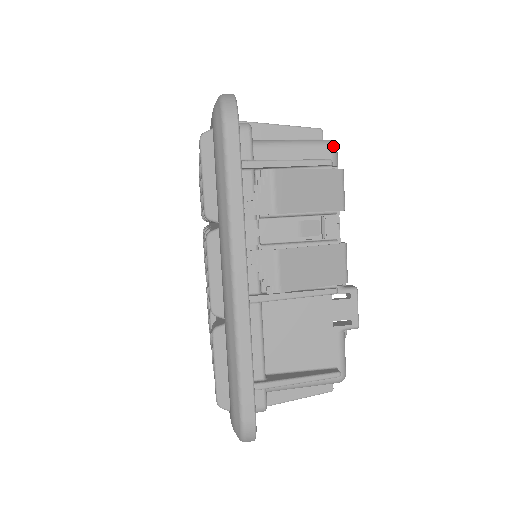
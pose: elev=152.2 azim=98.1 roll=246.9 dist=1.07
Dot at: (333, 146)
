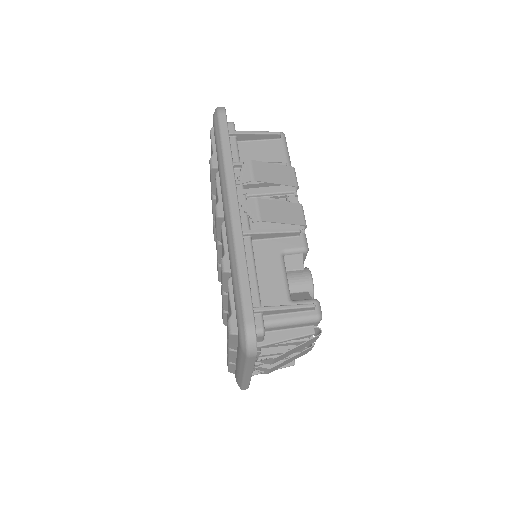
Dot at: (319, 321)
